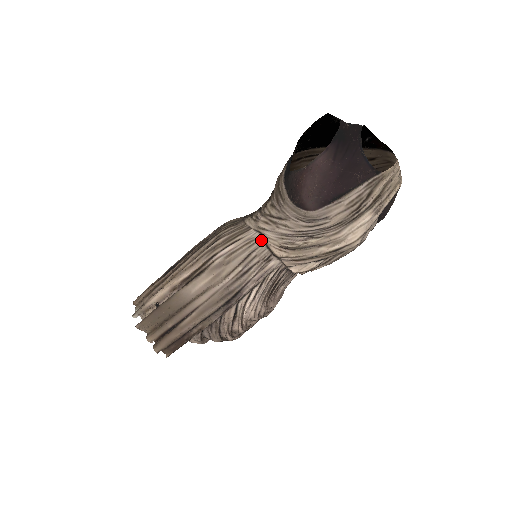
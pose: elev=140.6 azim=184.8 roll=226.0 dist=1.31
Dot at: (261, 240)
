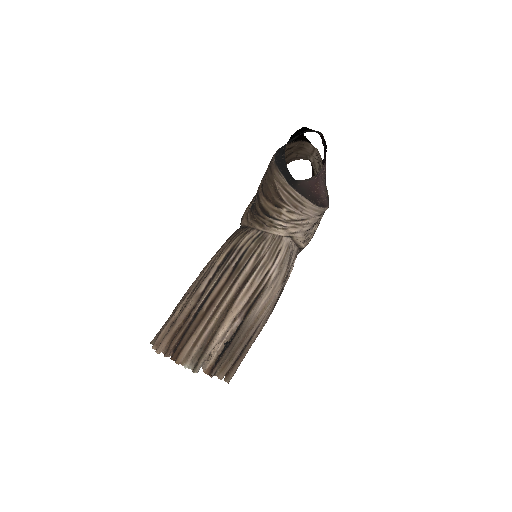
Dot at: (292, 242)
